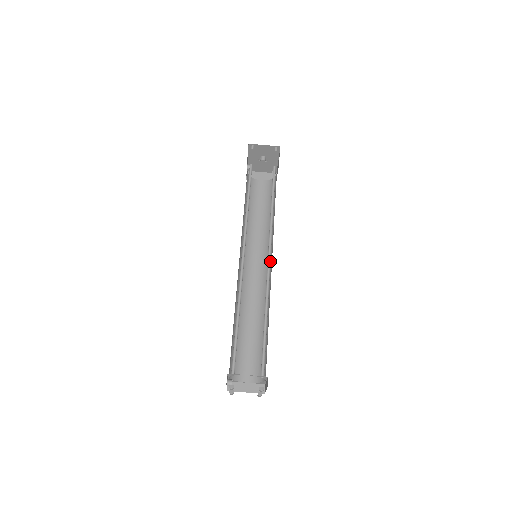
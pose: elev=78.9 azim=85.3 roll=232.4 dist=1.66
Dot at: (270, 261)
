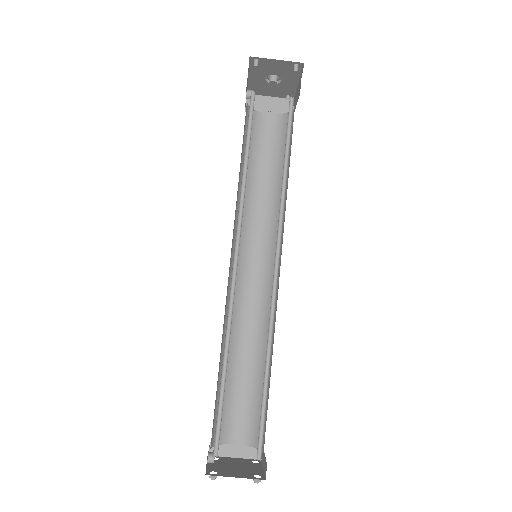
Dot at: (277, 272)
